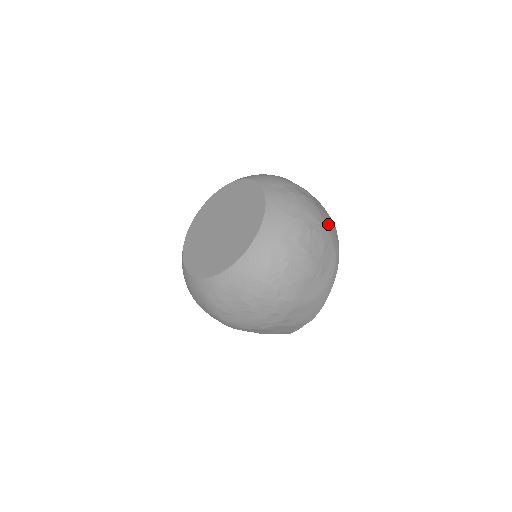
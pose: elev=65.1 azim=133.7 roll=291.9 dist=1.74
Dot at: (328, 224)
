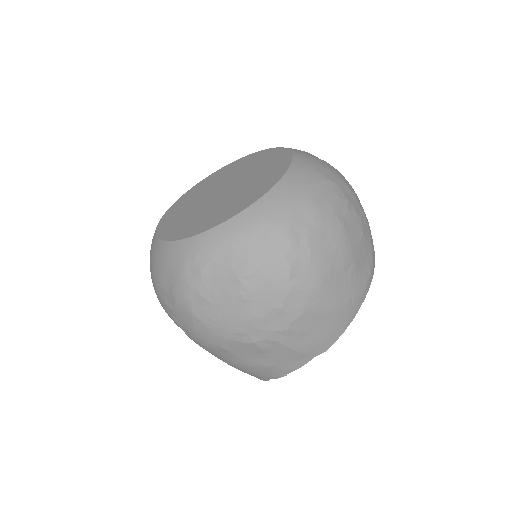
Dot at: occluded
